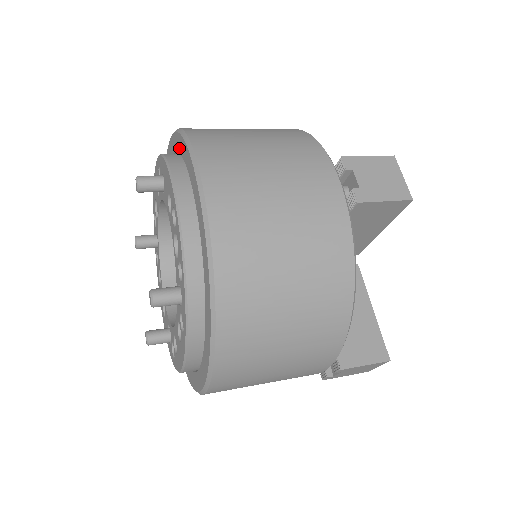
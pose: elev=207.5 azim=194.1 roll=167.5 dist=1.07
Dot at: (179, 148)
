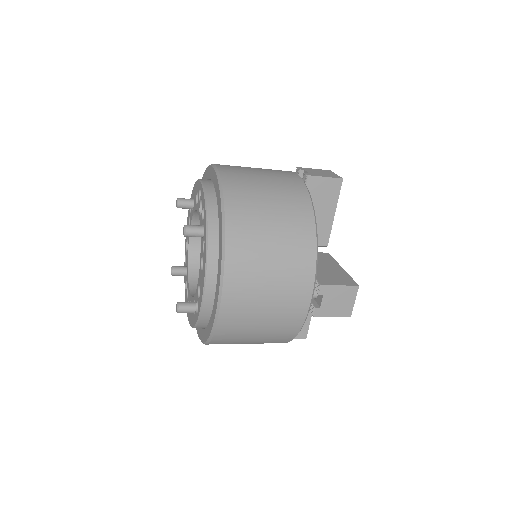
Dot at: occluded
